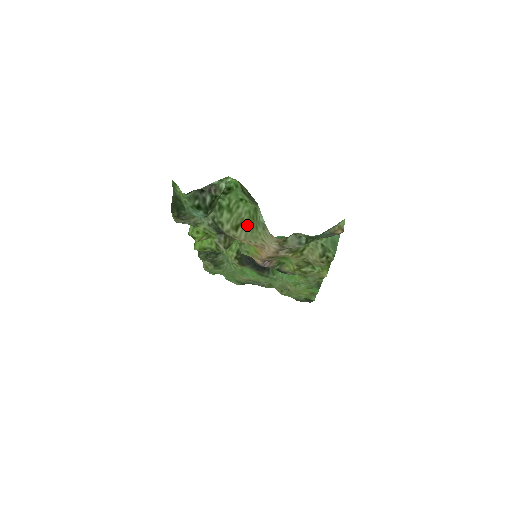
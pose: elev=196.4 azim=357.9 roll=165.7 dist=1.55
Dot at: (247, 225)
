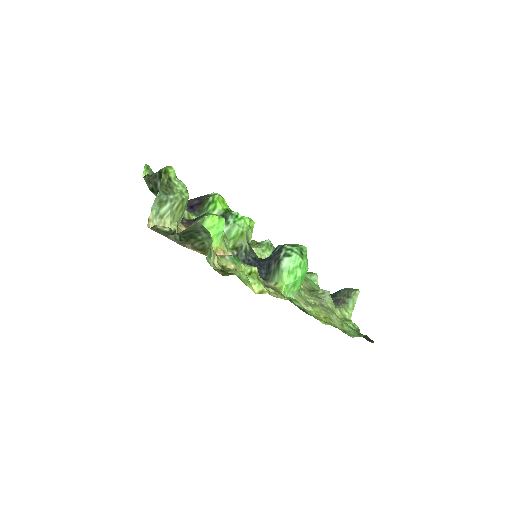
Dot at: (183, 214)
